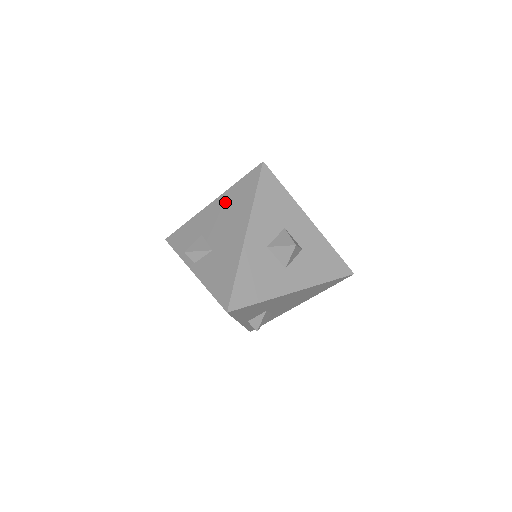
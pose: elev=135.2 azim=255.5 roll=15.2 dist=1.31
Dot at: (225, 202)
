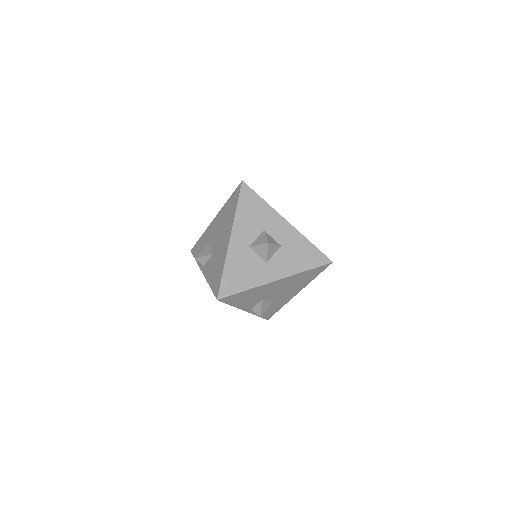
Dot at: (221, 216)
